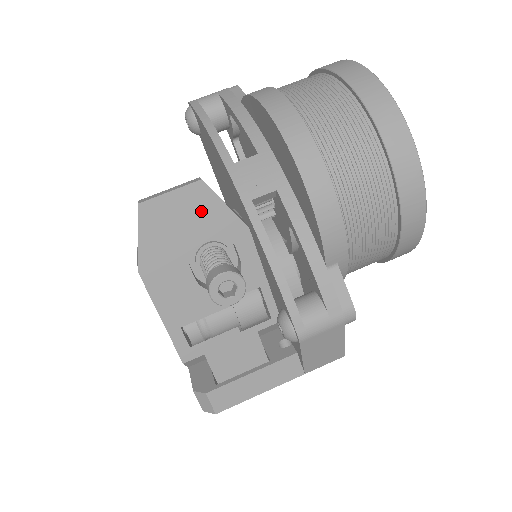
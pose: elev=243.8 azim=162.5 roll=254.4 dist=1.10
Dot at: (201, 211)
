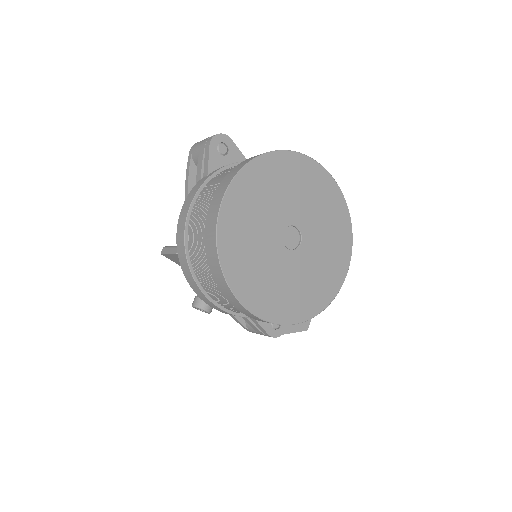
Dot at: occluded
